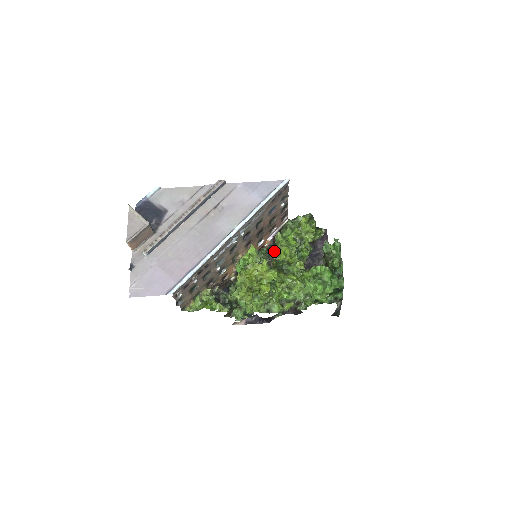
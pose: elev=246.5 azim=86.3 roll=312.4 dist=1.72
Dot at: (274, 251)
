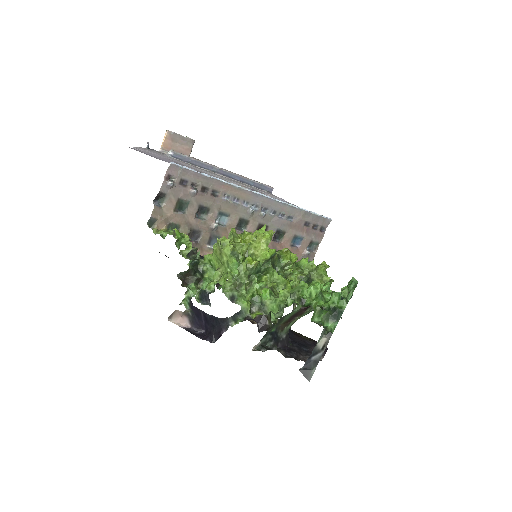
Dot at: (281, 250)
